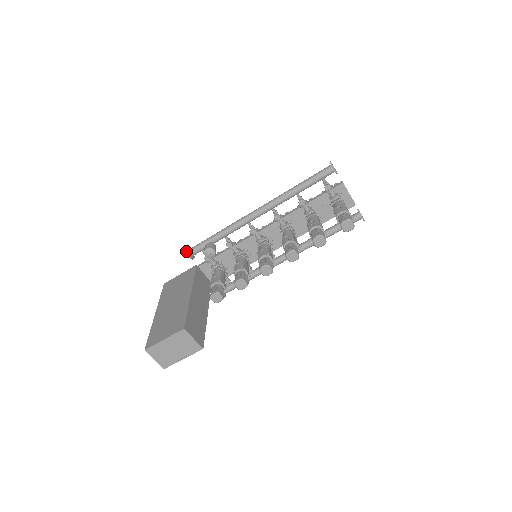
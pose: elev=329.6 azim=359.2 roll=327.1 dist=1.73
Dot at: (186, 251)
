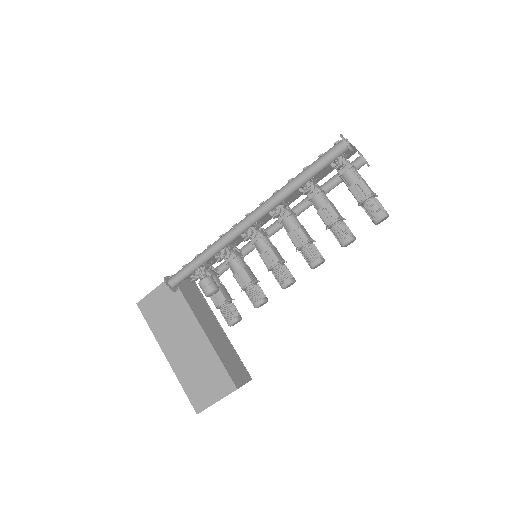
Dot at: (169, 289)
